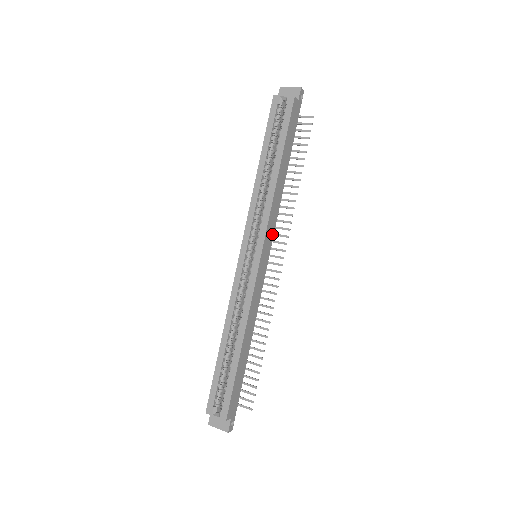
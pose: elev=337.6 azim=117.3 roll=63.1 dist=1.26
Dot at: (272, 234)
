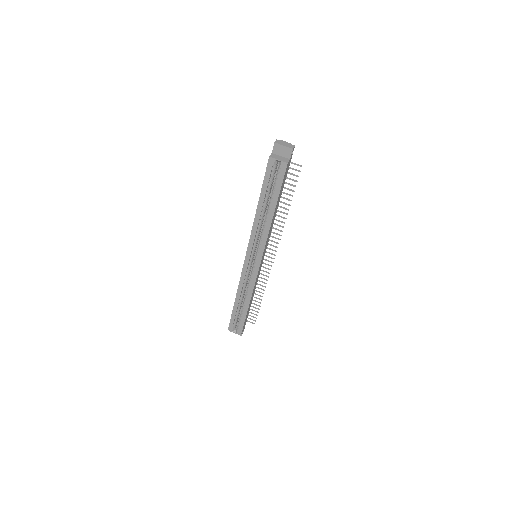
Dot at: (267, 244)
